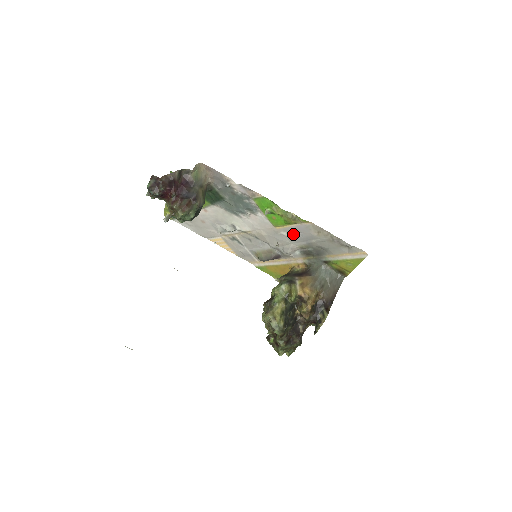
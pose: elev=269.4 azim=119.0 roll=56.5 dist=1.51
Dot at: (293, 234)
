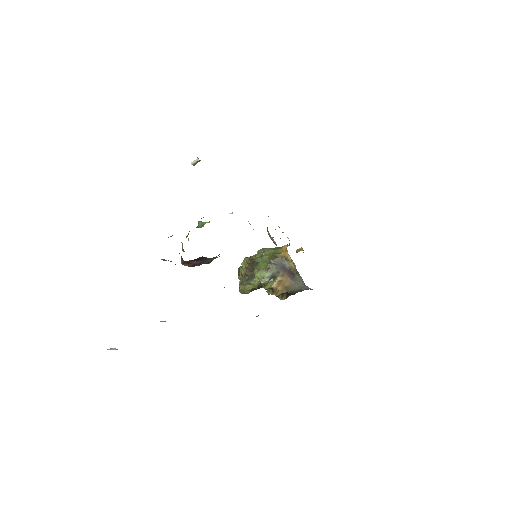
Dot at: occluded
